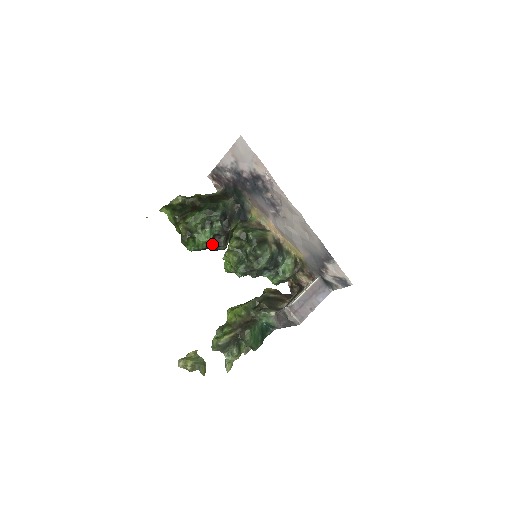
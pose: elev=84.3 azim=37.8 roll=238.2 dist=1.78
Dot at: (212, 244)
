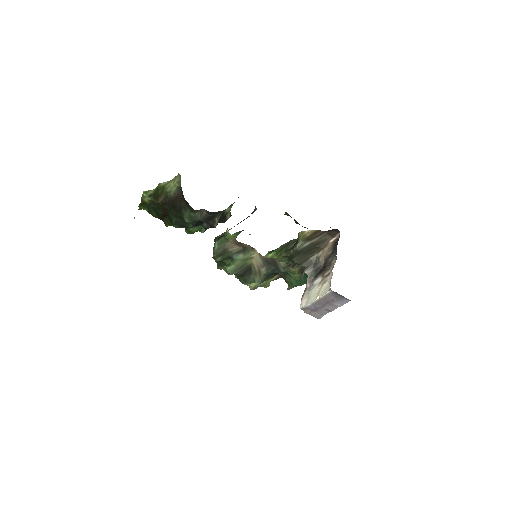
Dot at: occluded
